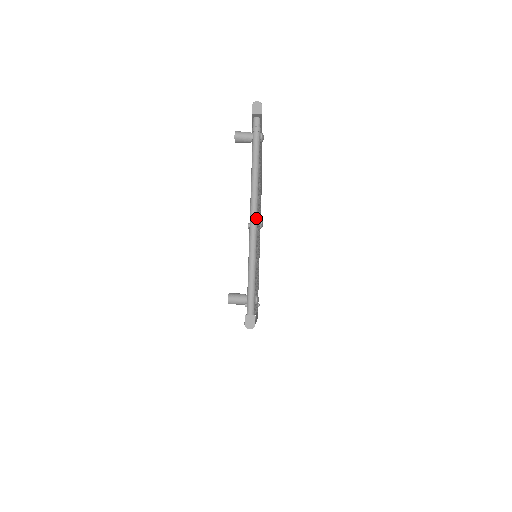
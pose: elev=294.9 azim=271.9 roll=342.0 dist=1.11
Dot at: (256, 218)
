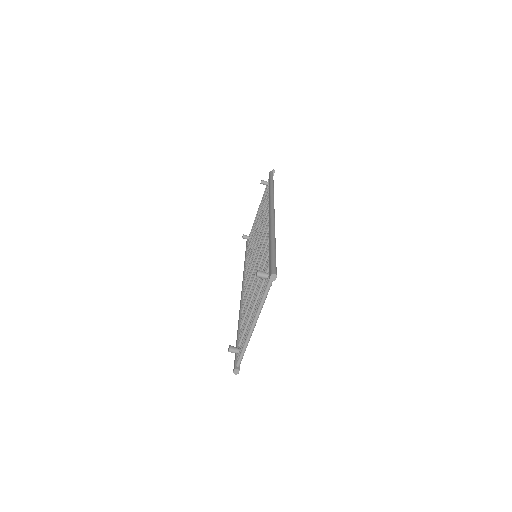
Dot at: (254, 327)
